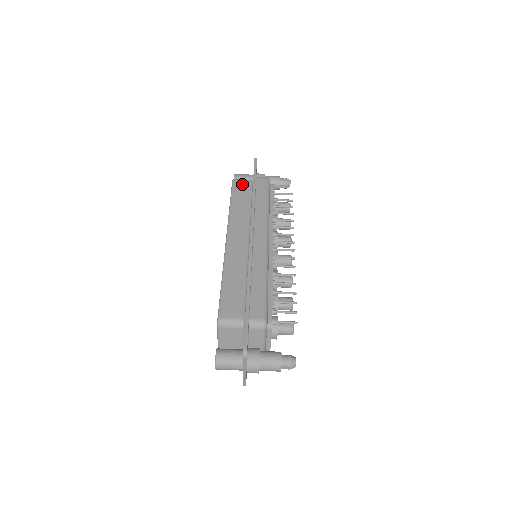
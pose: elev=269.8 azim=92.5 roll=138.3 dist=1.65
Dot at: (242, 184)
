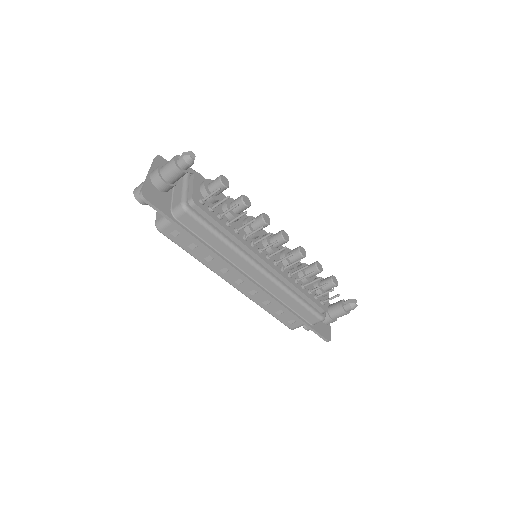
Dot at: (172, 231)
